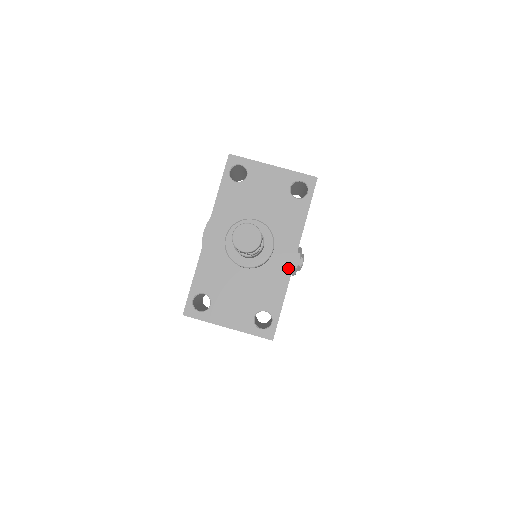
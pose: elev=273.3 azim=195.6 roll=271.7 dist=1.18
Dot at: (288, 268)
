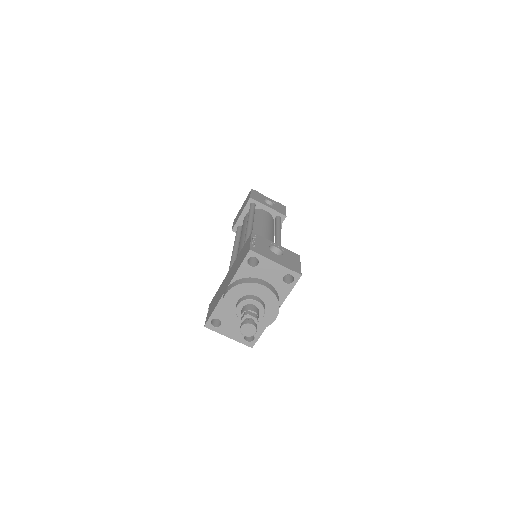
Dot at: (269, 323)
